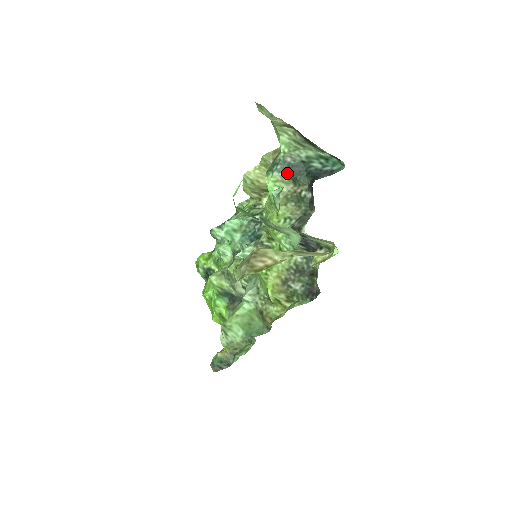
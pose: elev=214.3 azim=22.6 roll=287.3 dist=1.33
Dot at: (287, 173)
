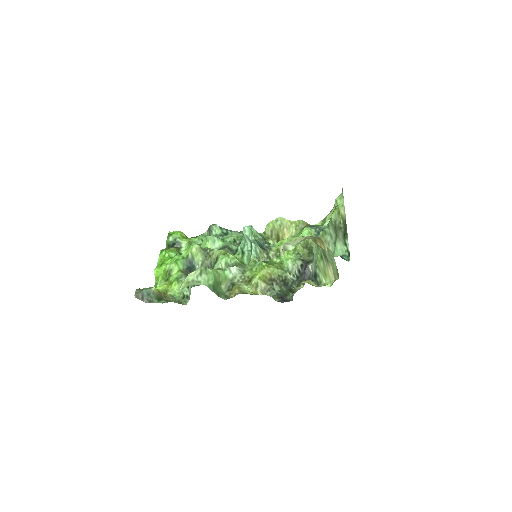
Dot at: occluded
